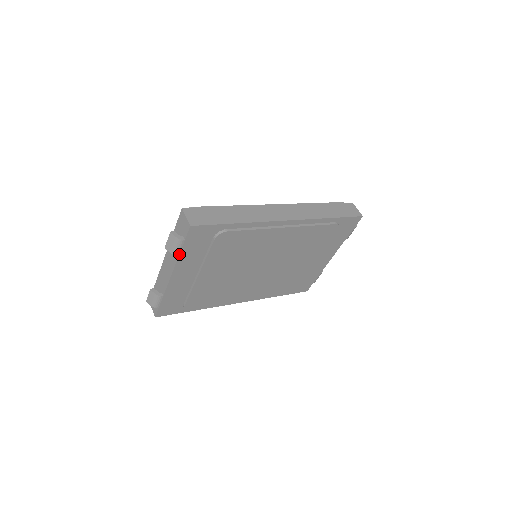
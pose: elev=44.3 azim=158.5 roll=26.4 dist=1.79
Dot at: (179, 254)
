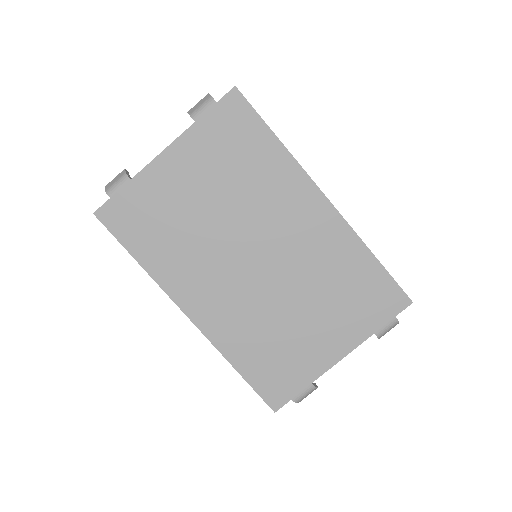
Dot at: (196, 121)
